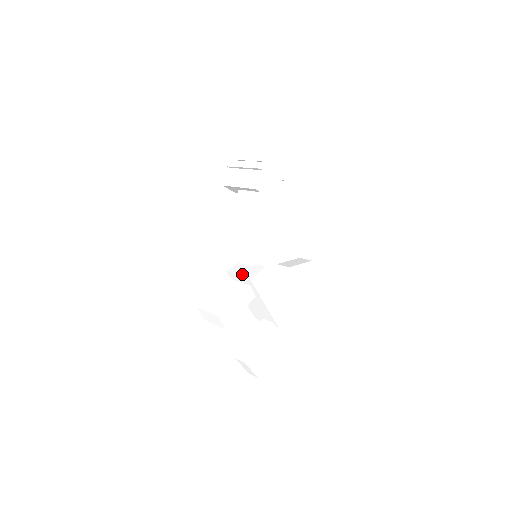
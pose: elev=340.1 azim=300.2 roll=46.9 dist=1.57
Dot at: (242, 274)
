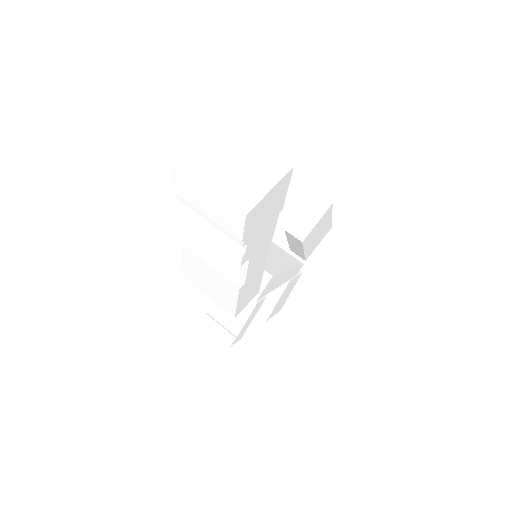
Dot at: occluded
